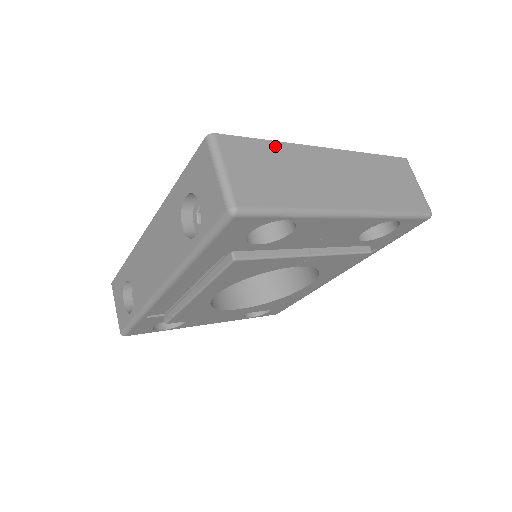
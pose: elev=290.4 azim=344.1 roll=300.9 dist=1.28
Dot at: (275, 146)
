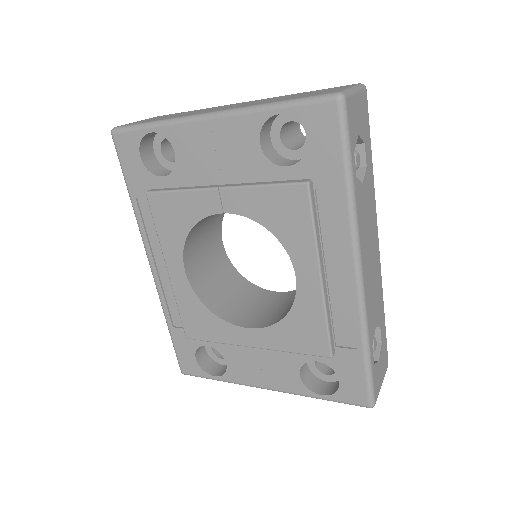
Dot at: occluded
